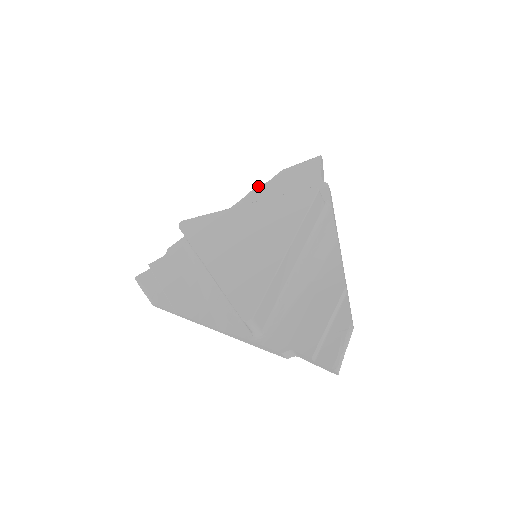
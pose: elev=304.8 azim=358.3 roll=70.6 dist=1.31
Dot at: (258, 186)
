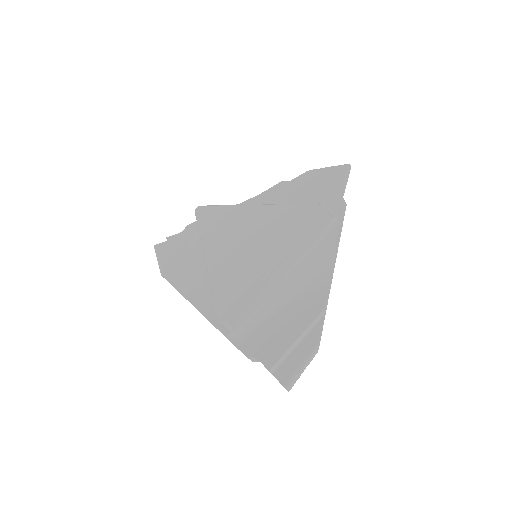
Dot at: (281, 182)
